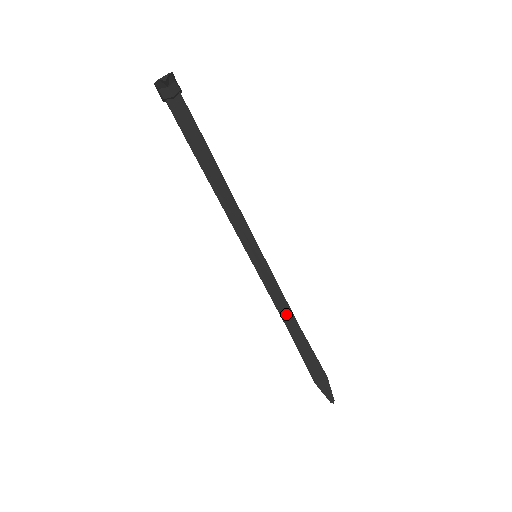
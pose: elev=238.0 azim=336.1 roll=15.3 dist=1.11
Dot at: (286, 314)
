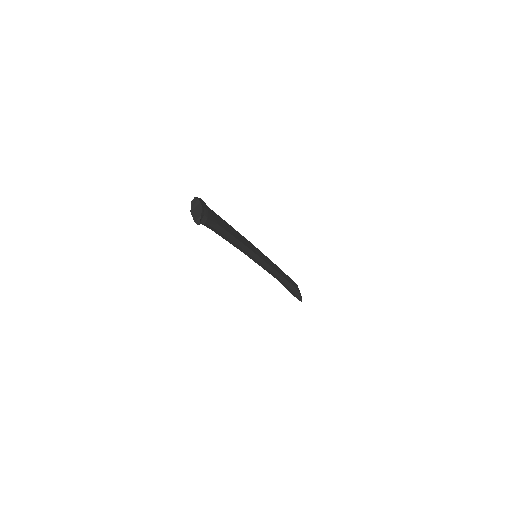
Dot at: (274, 274)
